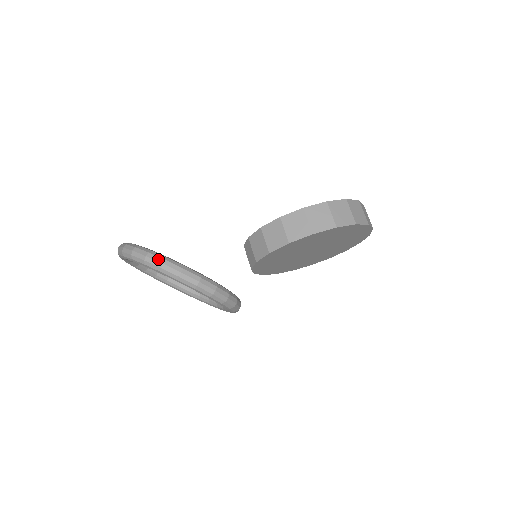
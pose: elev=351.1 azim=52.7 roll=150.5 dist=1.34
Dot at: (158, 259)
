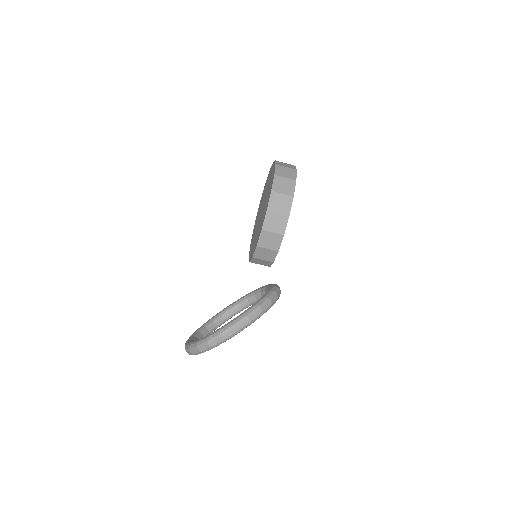
Dot at: (229, 330)
